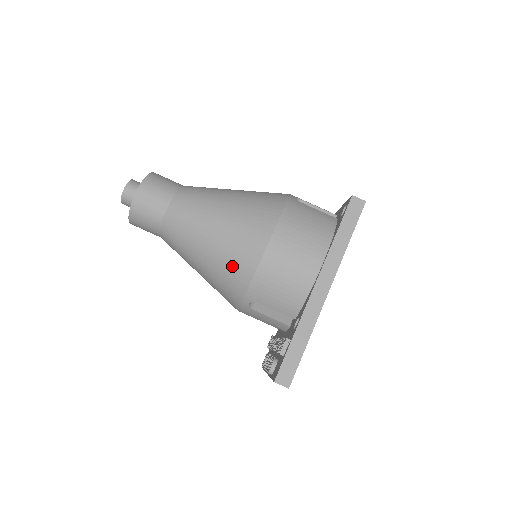
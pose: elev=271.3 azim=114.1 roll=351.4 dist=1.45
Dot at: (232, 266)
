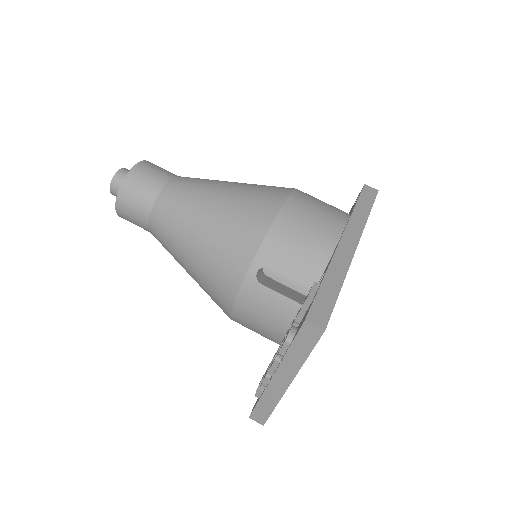
Dot at: (241, 224)
